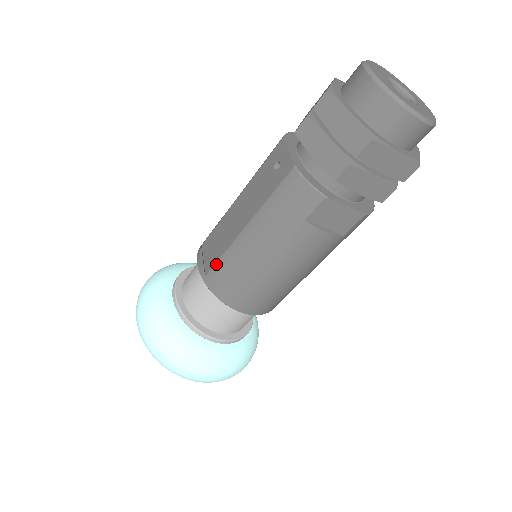
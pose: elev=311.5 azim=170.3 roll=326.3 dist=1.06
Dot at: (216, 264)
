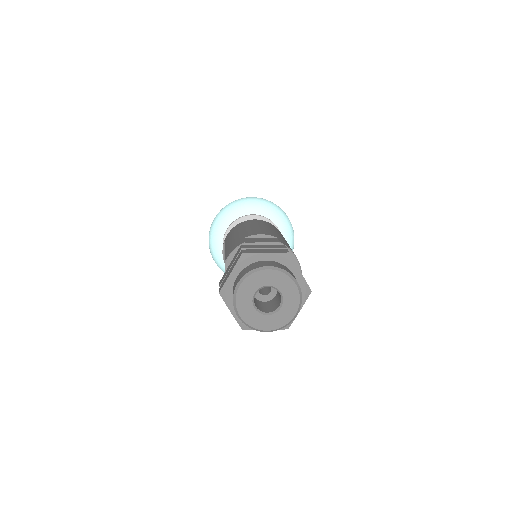
Dot at: occluded
